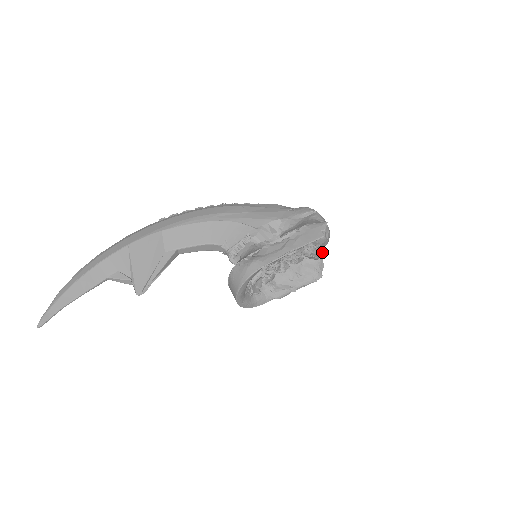
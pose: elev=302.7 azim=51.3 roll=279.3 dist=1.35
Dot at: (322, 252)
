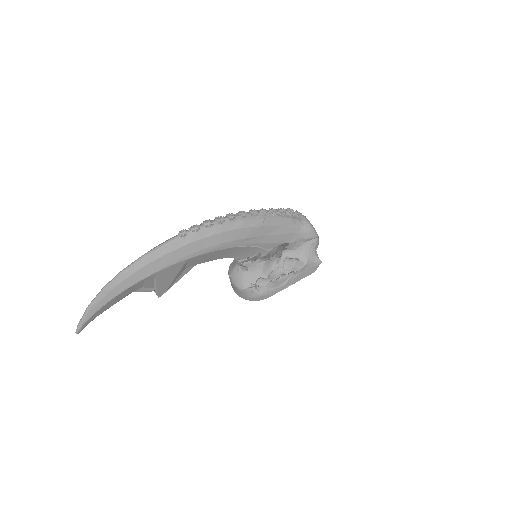
Dot at: occluded
